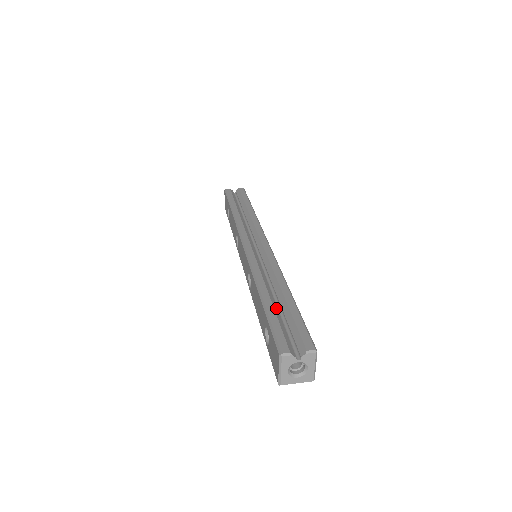
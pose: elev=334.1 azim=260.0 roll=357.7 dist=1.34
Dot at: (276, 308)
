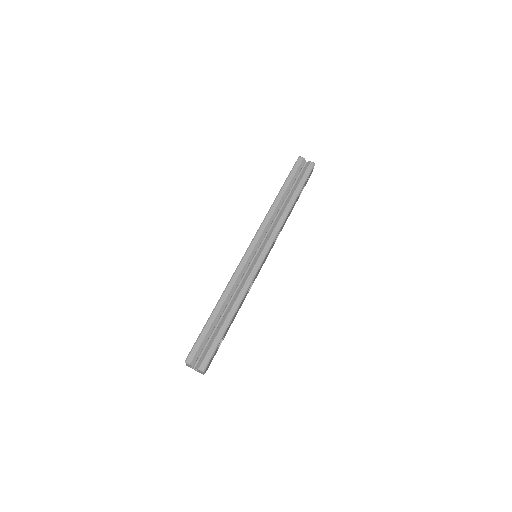
Dot at: (215, 324)
